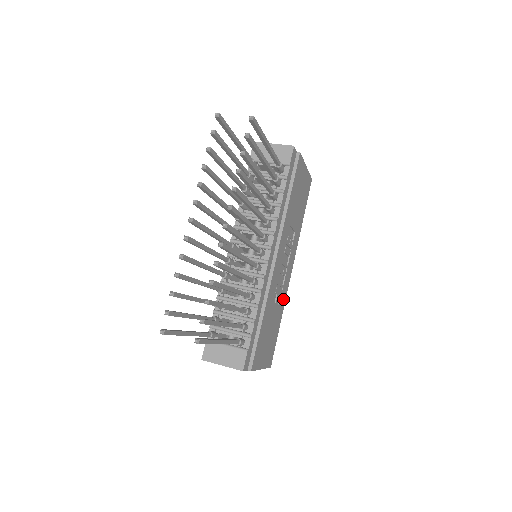
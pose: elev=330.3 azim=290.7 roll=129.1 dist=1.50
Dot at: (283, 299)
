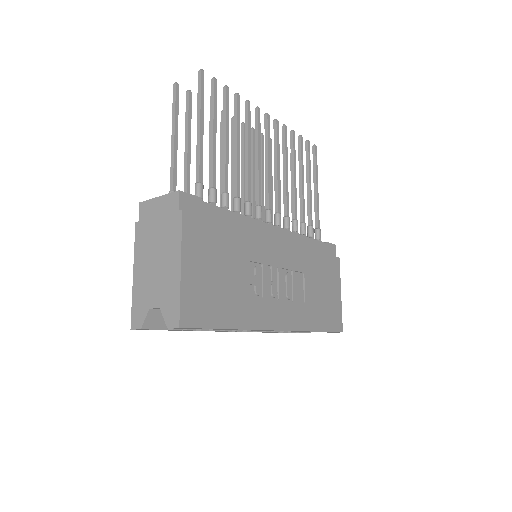
Dot at: (254, 315)
